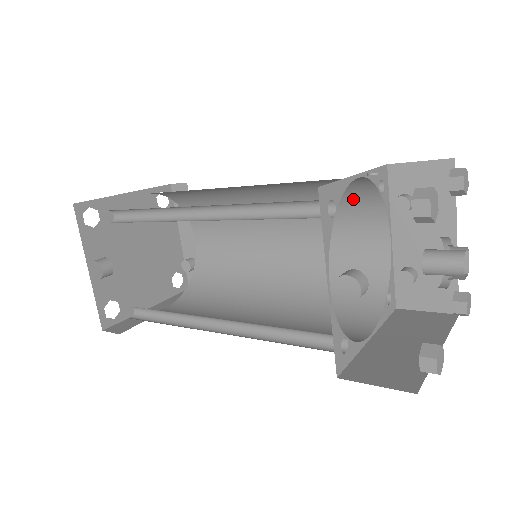
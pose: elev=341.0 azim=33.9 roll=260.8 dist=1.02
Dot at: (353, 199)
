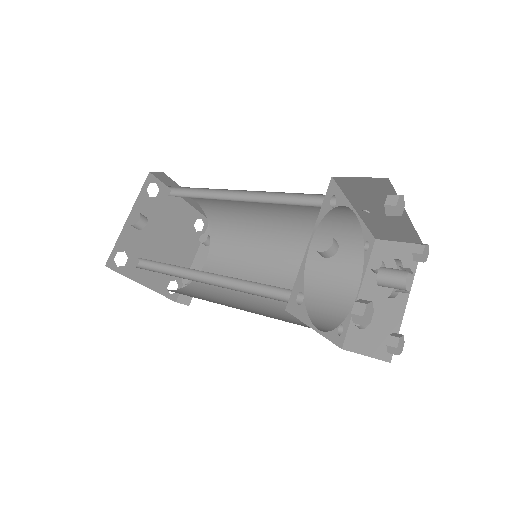
Dot at: (343, 250)
